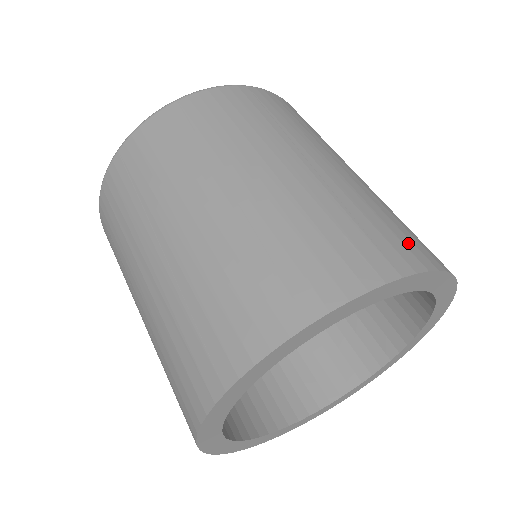
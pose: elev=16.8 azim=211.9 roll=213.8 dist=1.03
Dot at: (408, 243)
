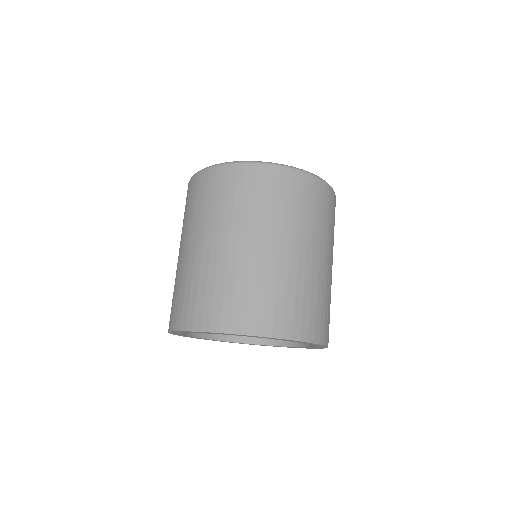
Dot at: occluded
